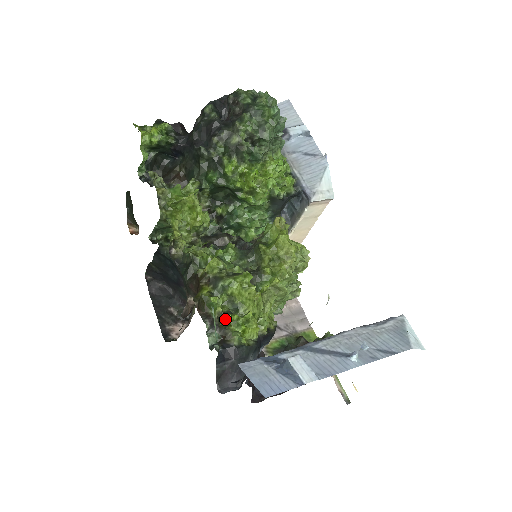
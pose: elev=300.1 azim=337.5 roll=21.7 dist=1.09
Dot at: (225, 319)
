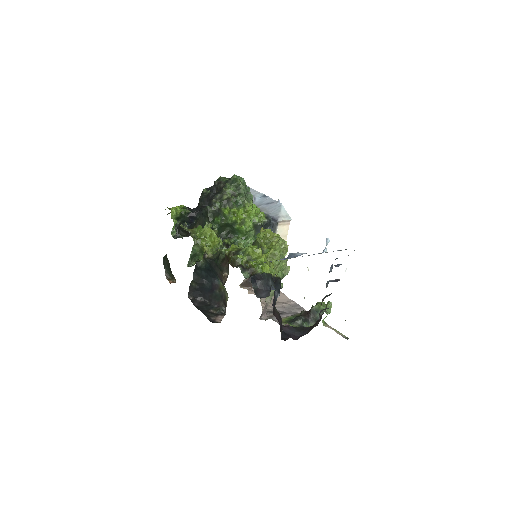
Dot at: (249, 263)
